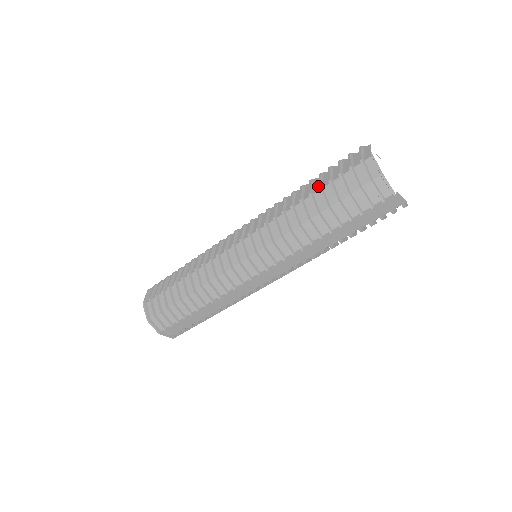
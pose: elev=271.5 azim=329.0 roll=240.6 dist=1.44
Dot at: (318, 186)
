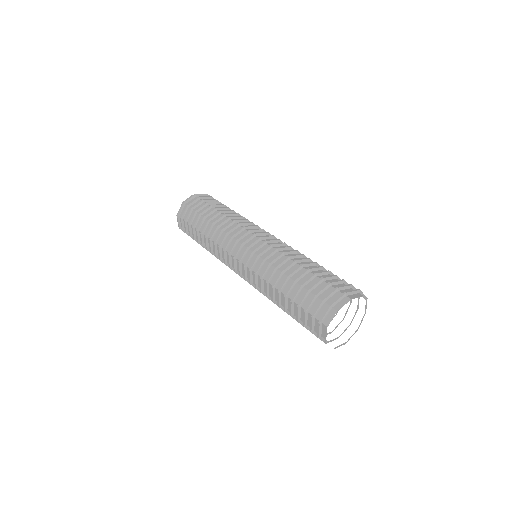
Dot at: (291, 300)
